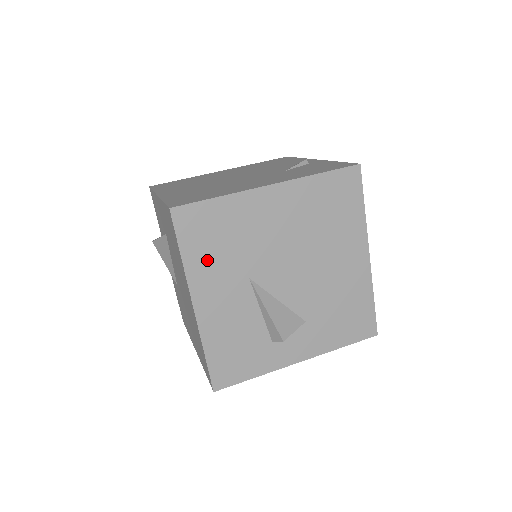
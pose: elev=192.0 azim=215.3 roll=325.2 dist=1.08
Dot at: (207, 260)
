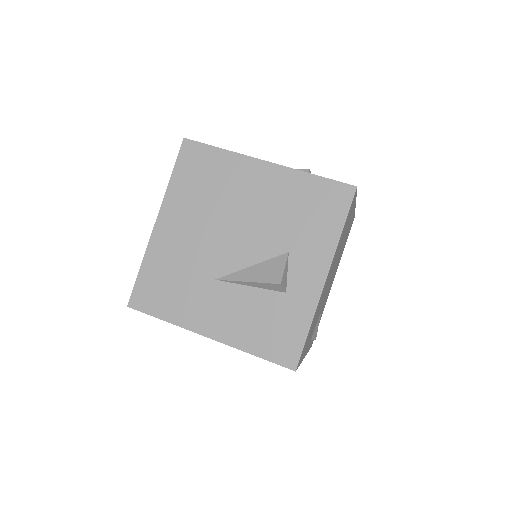
Dot at: (179, 304)
